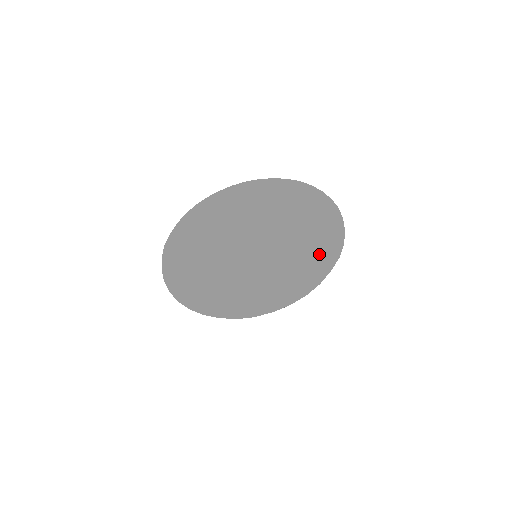
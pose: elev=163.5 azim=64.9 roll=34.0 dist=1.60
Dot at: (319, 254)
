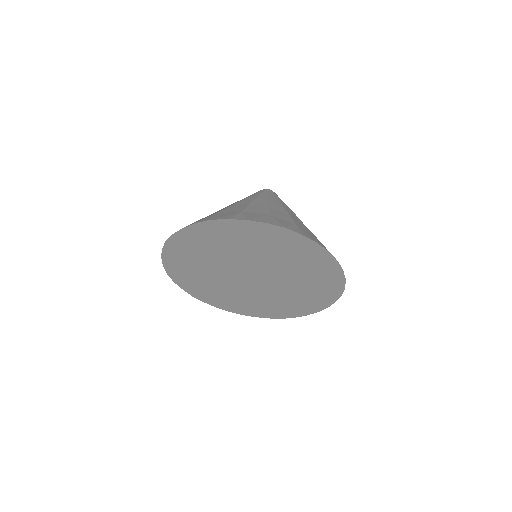
Dot at: (323, 292)
